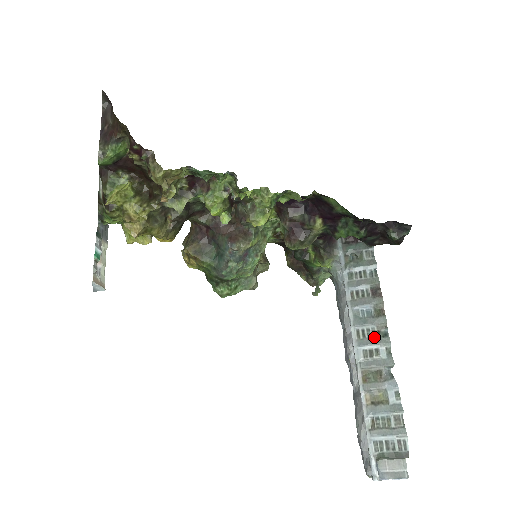
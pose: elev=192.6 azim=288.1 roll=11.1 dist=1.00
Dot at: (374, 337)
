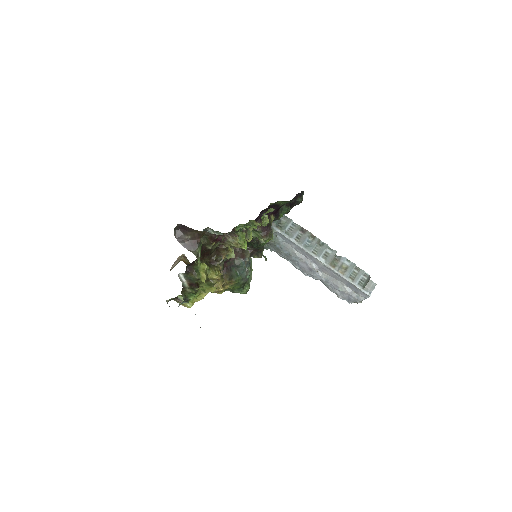
Dot at: (320, 248)
